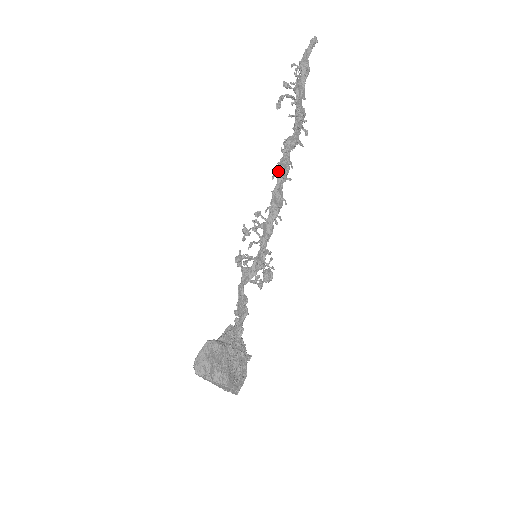
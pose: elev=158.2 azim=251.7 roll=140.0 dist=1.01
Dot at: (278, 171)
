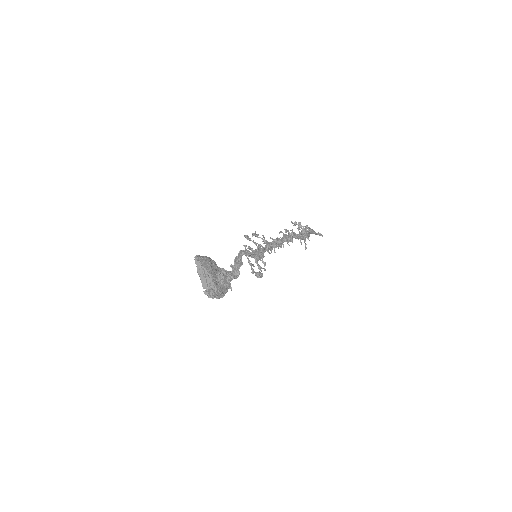
Dot at: occluded
